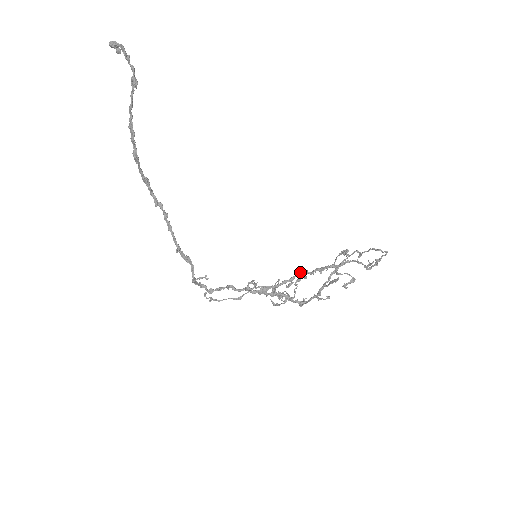
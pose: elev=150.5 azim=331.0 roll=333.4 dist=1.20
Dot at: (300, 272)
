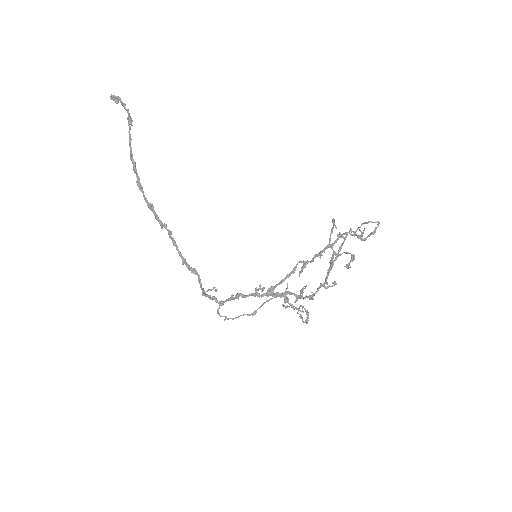
Dot at: (300, 261)
